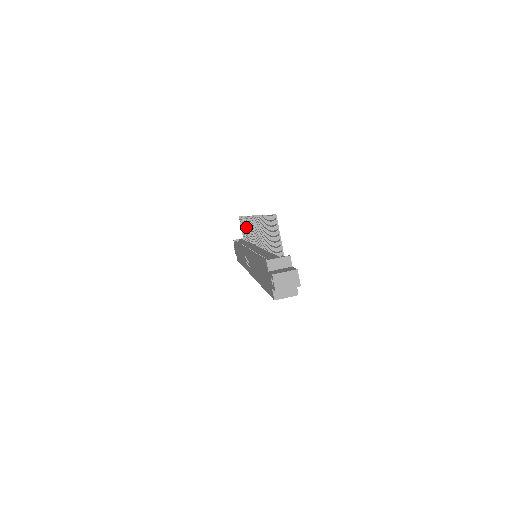
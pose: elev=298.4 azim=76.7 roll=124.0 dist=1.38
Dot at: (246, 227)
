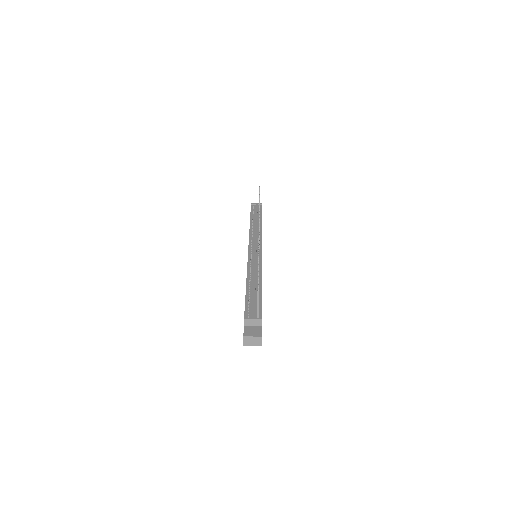
Dot at: occluded
